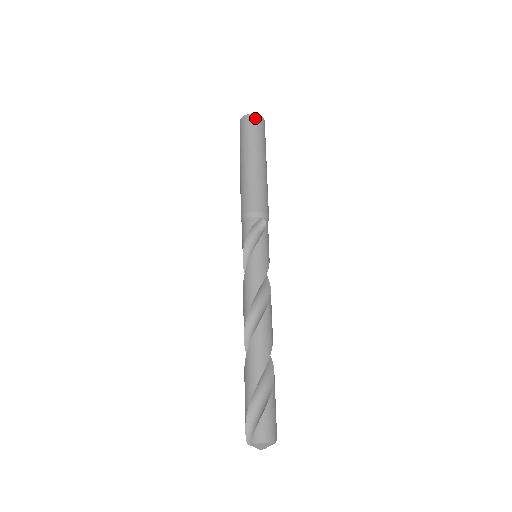
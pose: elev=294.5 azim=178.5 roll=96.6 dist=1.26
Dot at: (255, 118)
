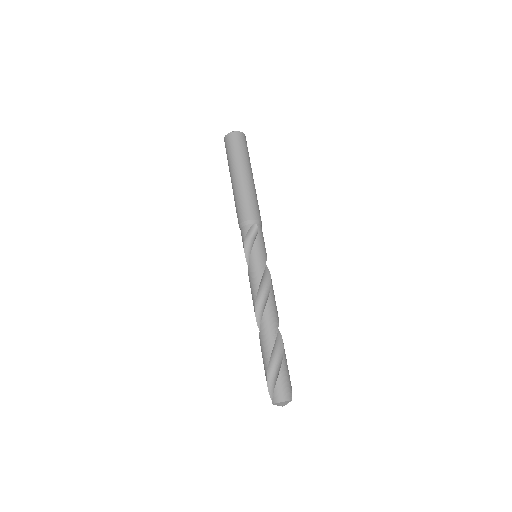
Dot at: (234, 136)
